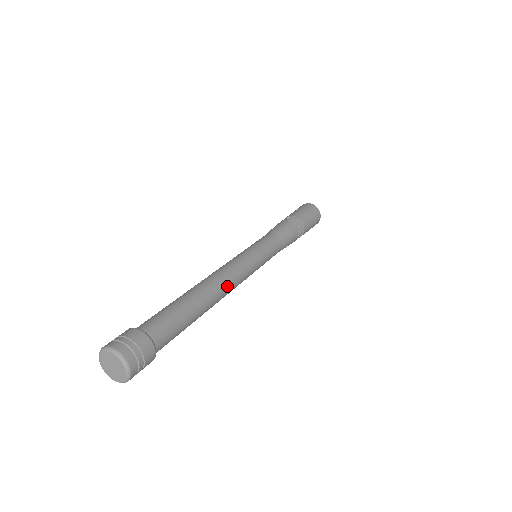
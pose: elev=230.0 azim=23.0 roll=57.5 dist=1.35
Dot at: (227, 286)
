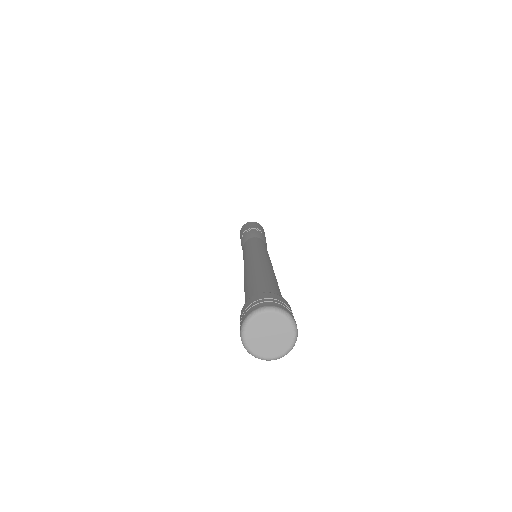
Dot at: occluded
